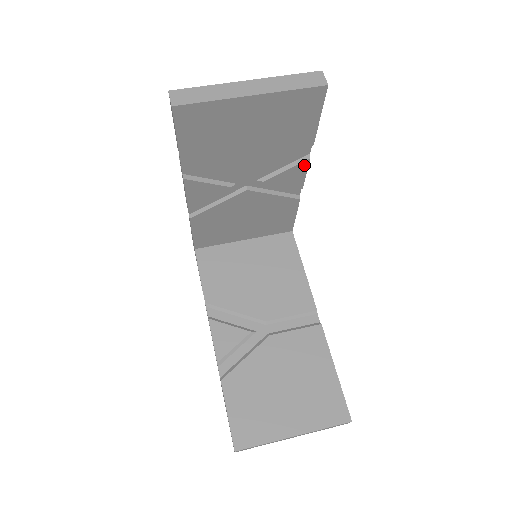
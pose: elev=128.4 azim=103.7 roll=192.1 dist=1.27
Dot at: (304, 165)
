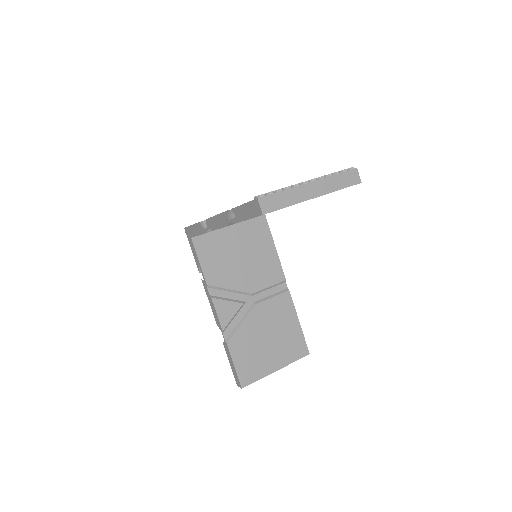
Dot at: occluded
